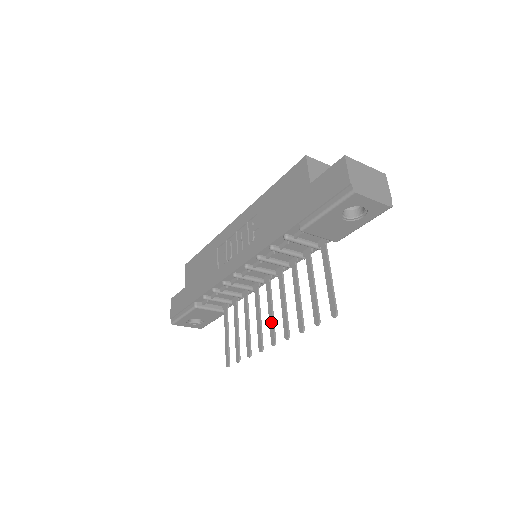
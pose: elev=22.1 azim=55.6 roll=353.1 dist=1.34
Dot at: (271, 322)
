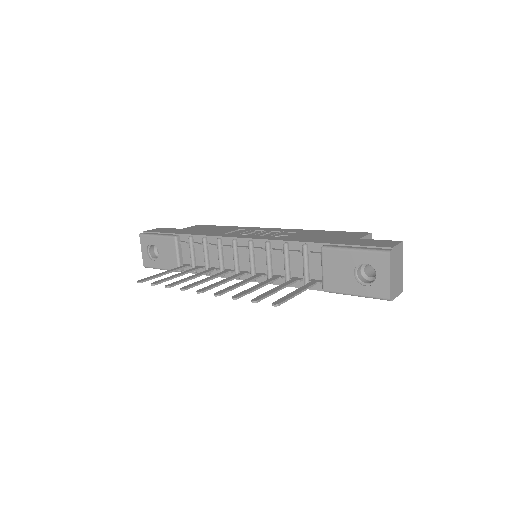
Dot at: (215, 284)
